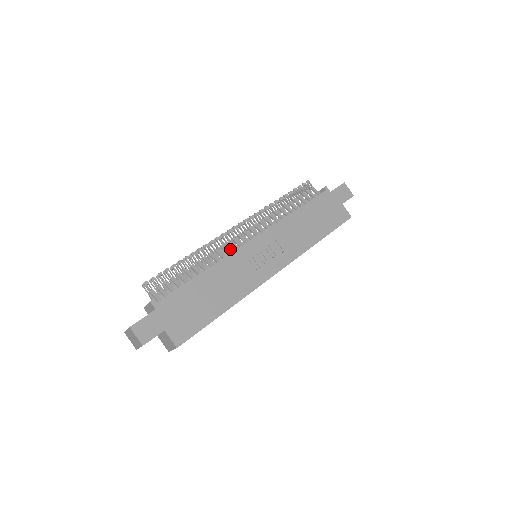
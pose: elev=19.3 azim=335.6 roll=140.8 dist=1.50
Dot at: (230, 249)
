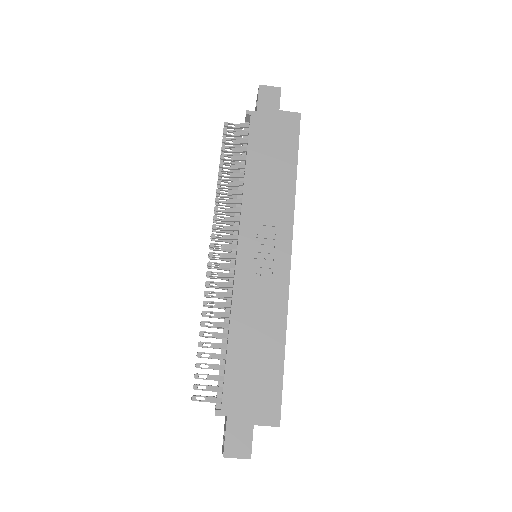
Dot at: (228, 279)
